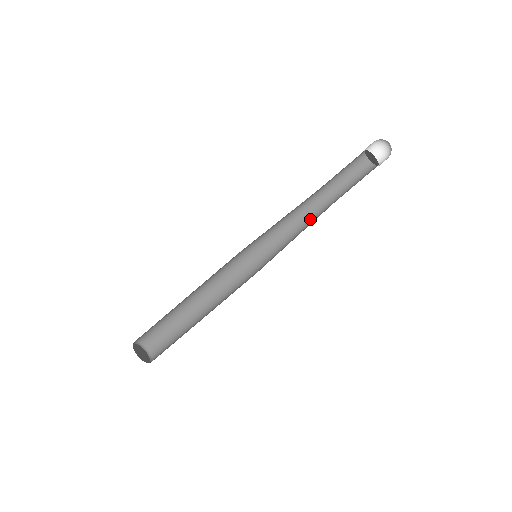
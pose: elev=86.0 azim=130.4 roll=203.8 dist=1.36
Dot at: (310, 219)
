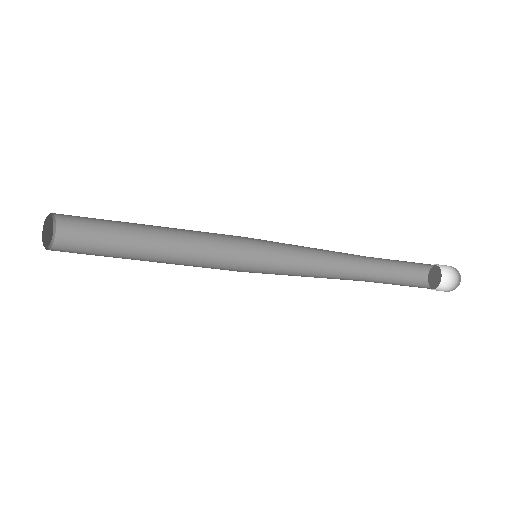
Dot at: (333, 266)
